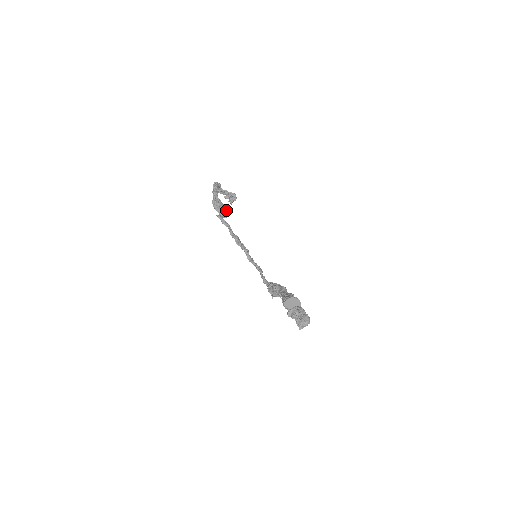
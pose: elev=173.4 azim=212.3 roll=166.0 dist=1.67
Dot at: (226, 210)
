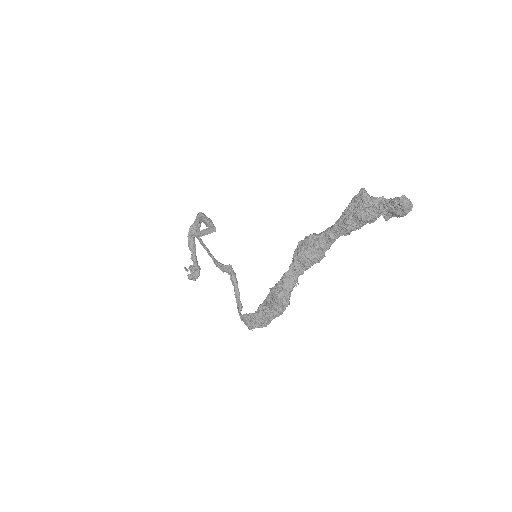
Dot at: occluded
